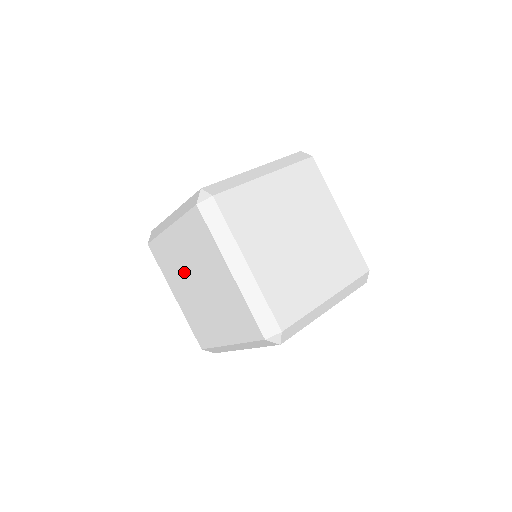
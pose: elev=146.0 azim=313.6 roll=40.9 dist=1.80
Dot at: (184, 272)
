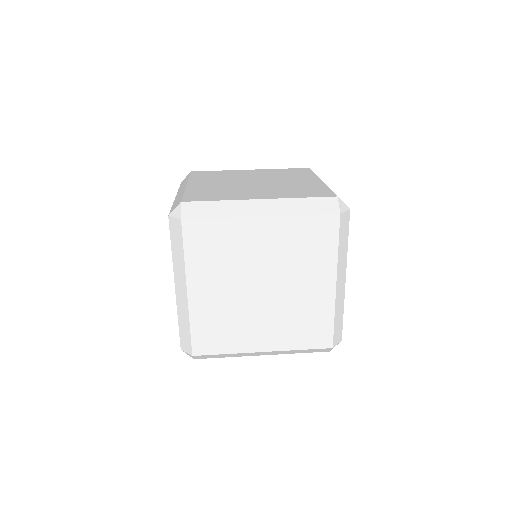
Dot at: occluded
